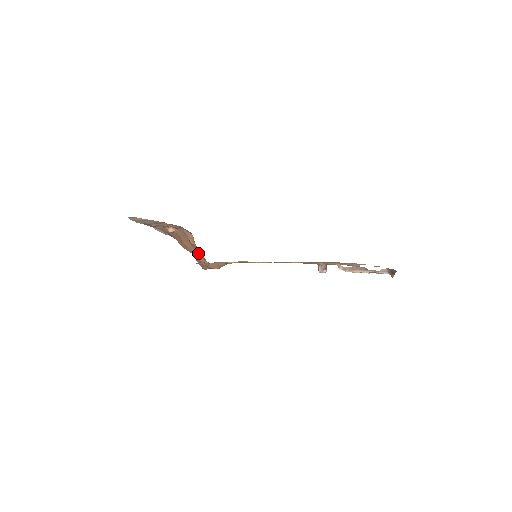
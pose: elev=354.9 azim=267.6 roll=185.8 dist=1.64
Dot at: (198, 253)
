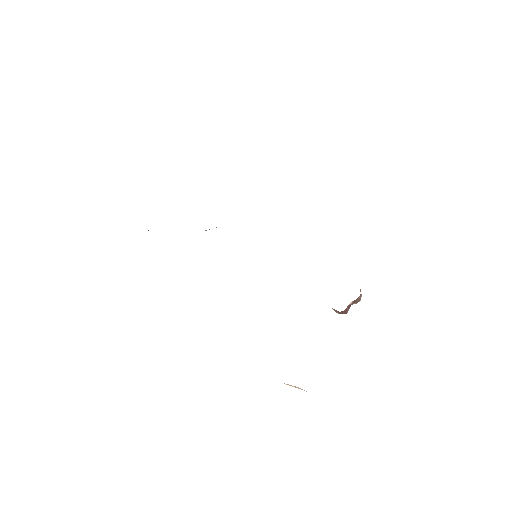
Dot at: occluded
